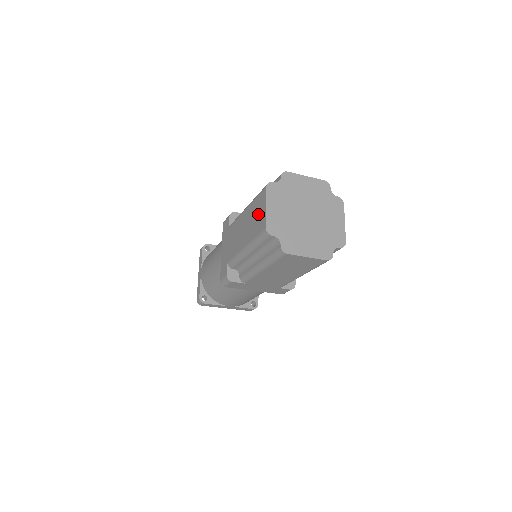
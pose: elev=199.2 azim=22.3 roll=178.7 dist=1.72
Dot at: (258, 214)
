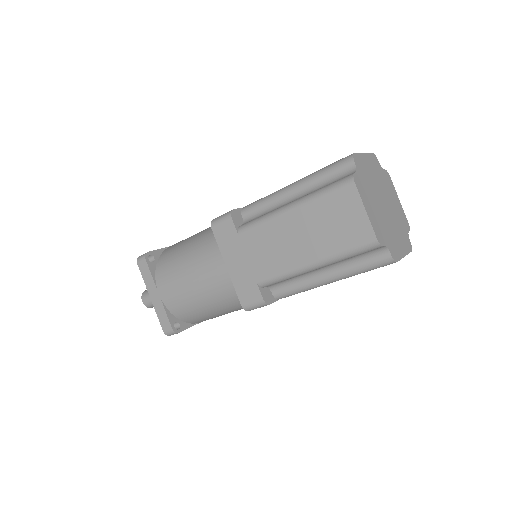
Dot at: (342, 219)
